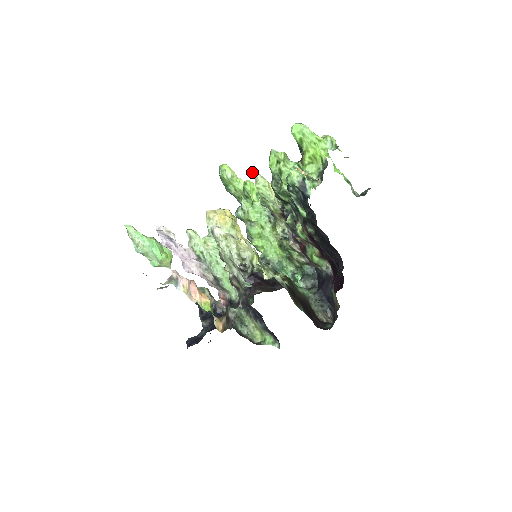
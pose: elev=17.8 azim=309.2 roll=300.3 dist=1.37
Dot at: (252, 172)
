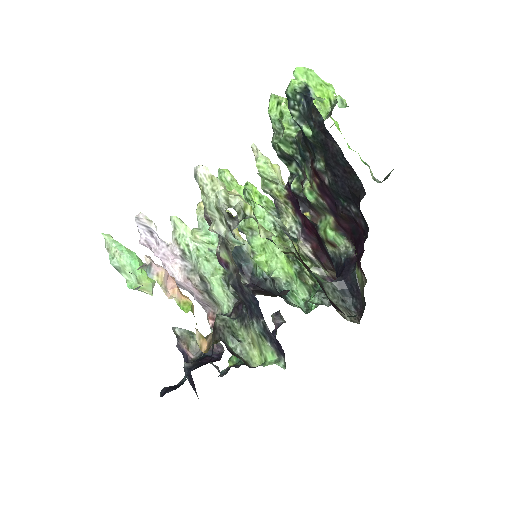
Dot at: (252, 148)
